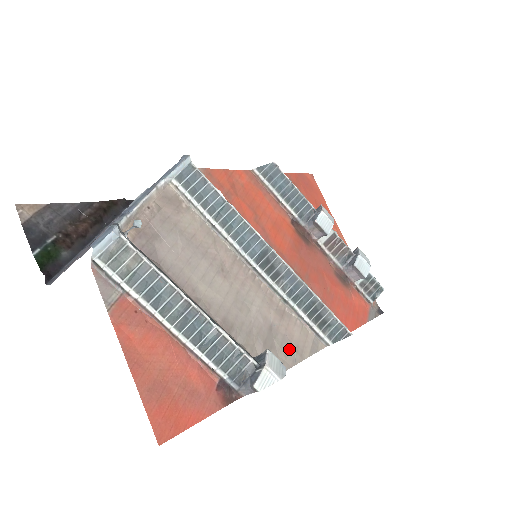
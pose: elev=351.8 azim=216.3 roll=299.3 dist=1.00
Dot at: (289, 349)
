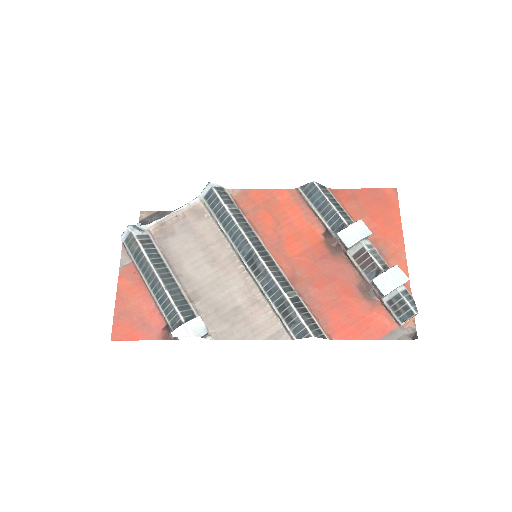
Dot at: (244, 328)
